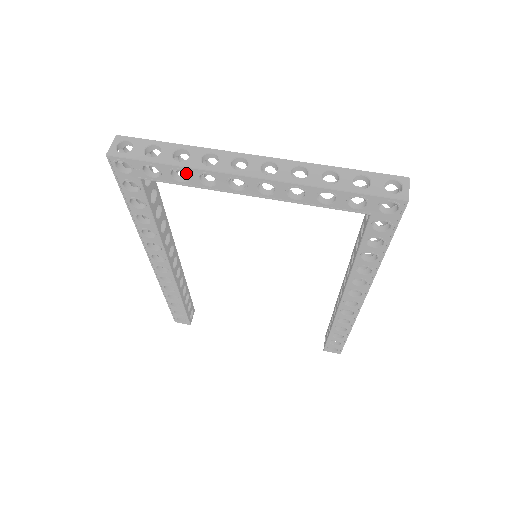
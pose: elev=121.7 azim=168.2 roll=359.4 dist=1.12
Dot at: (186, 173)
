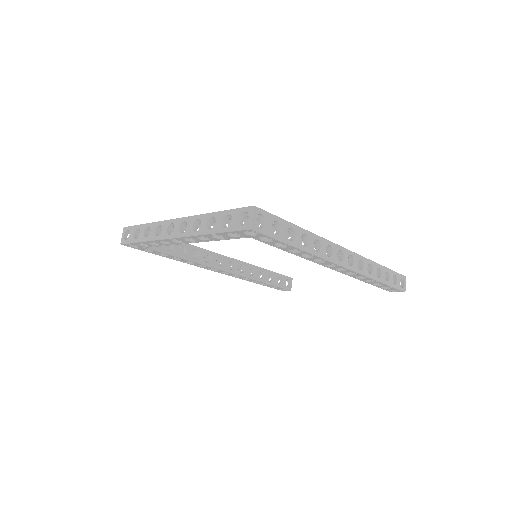
Dot at: occluded
